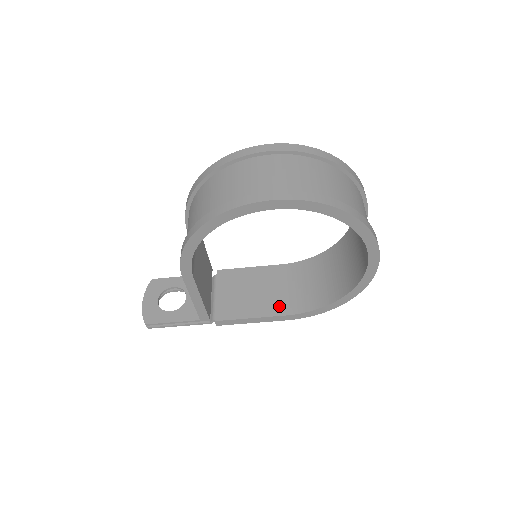
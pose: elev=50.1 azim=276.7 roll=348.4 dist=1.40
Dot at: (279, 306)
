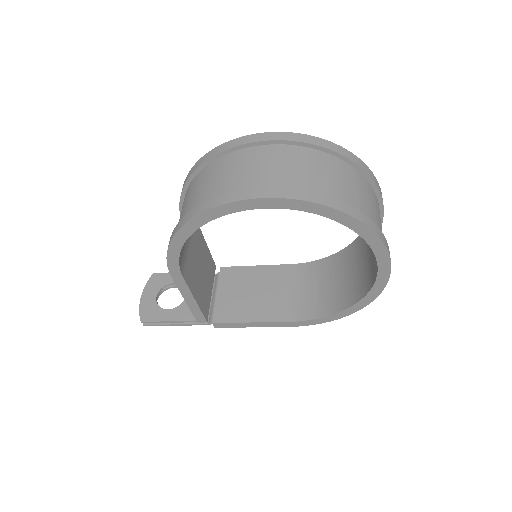
Dot at: (282, 311)
